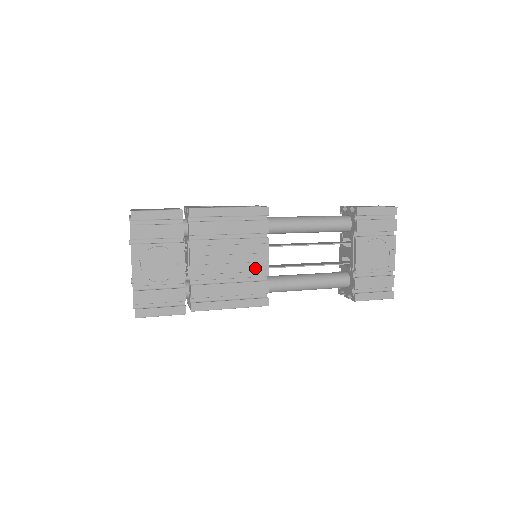
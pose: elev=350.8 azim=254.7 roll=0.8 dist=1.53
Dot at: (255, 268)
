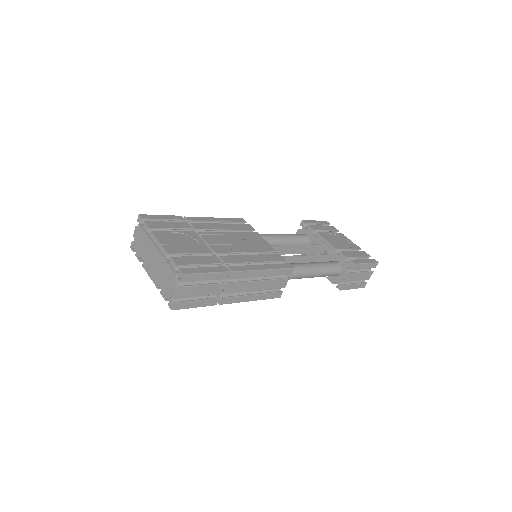
Dot at: (262, 247)
